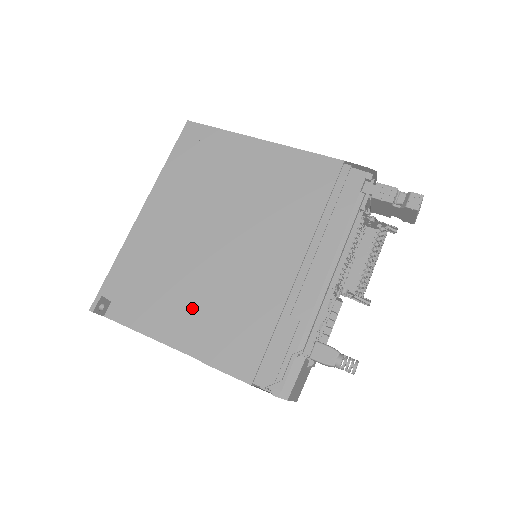
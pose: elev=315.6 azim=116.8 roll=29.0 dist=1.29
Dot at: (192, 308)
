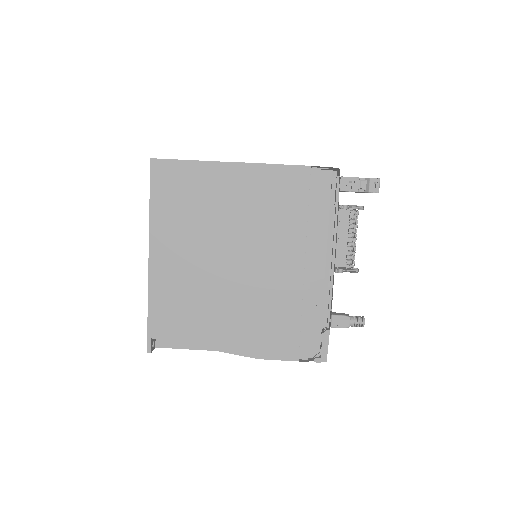
Dot at: (232, 324)
